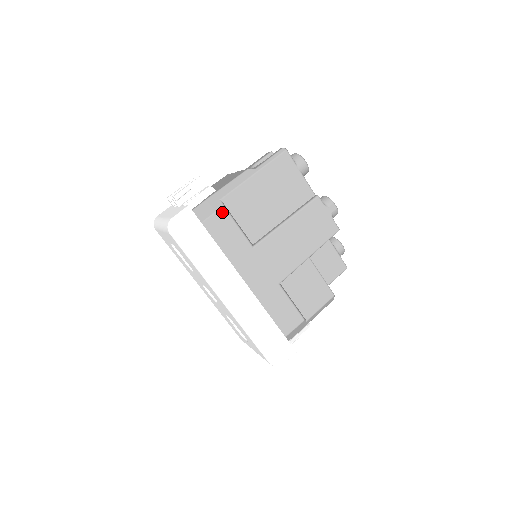
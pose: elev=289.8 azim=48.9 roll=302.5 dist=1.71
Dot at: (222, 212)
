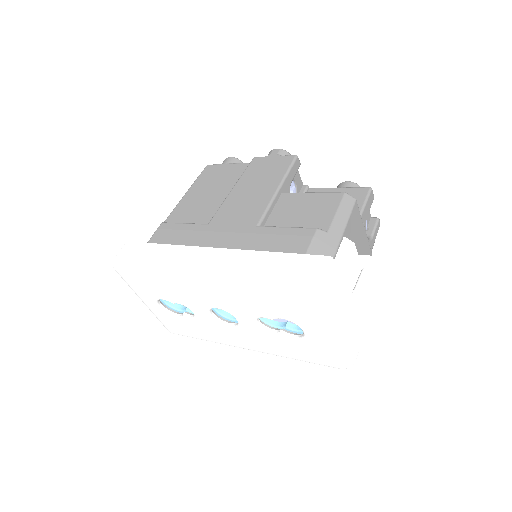
Dot at: (162, 226)
